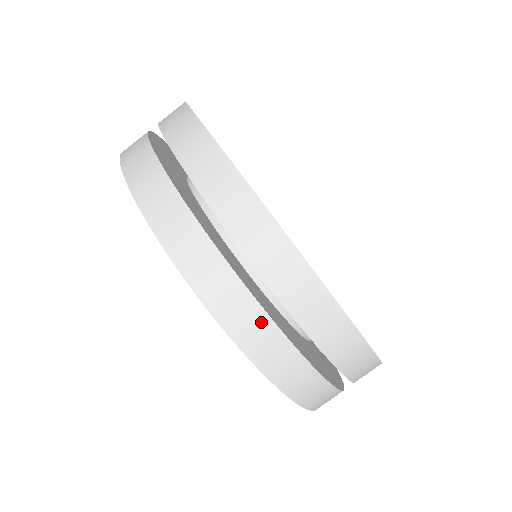
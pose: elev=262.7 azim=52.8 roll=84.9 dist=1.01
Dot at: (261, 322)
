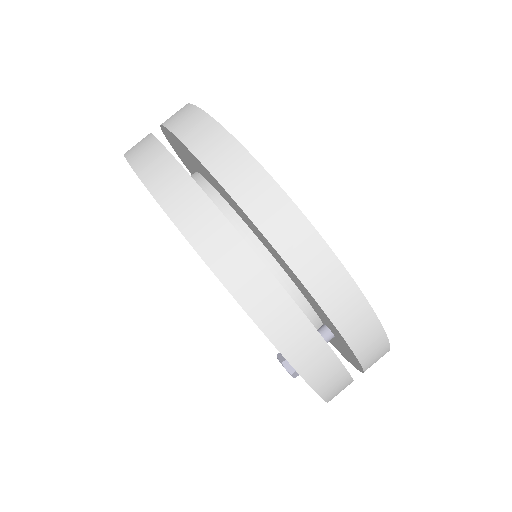
Dot at: (199, 202)
